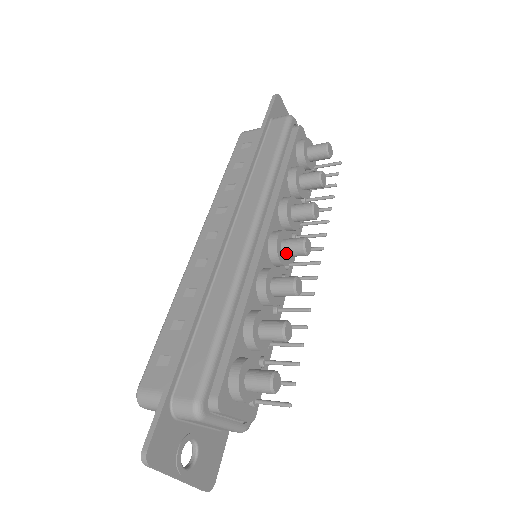
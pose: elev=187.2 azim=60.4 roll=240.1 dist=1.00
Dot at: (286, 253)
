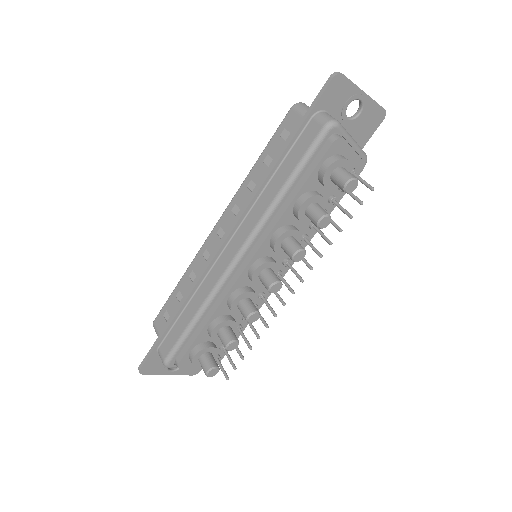
Dot at: (261, 282)
